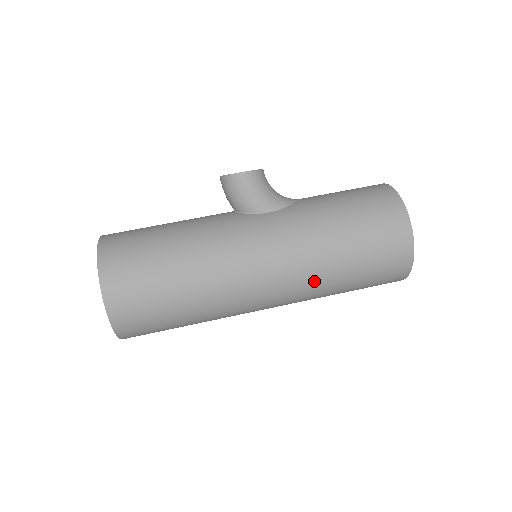
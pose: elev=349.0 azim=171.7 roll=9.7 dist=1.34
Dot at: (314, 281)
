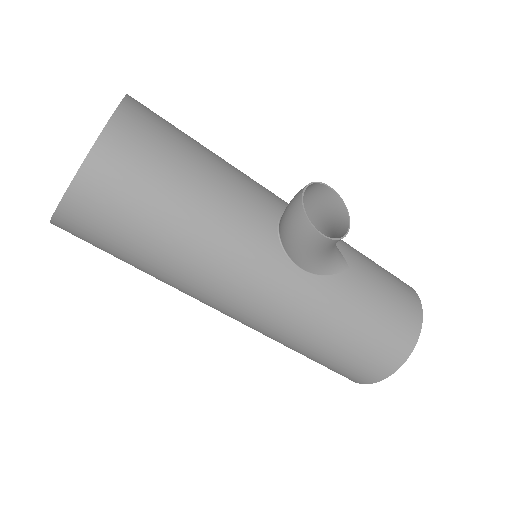
Dot at: (270, 337)
